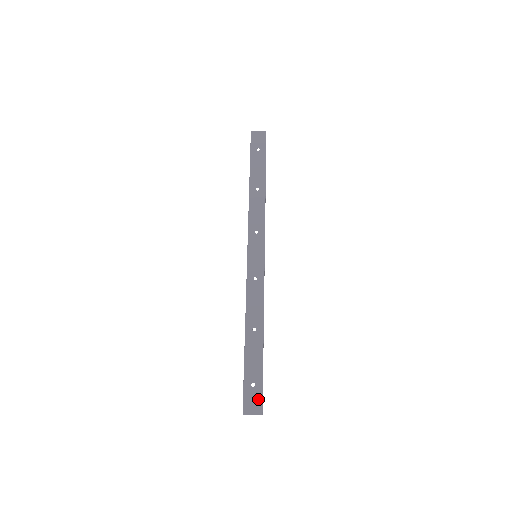
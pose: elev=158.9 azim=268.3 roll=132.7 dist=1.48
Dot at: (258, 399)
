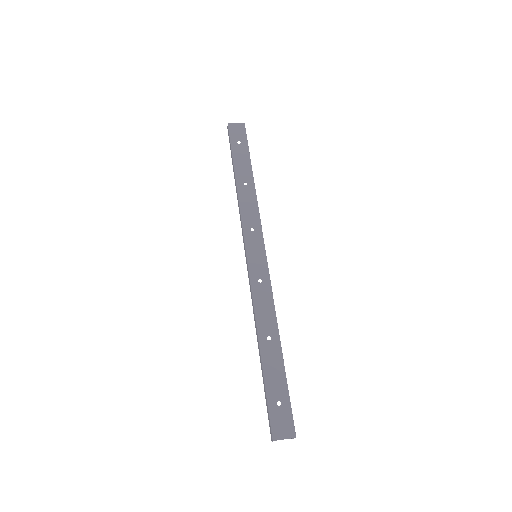
Dot at: (288, 419)
